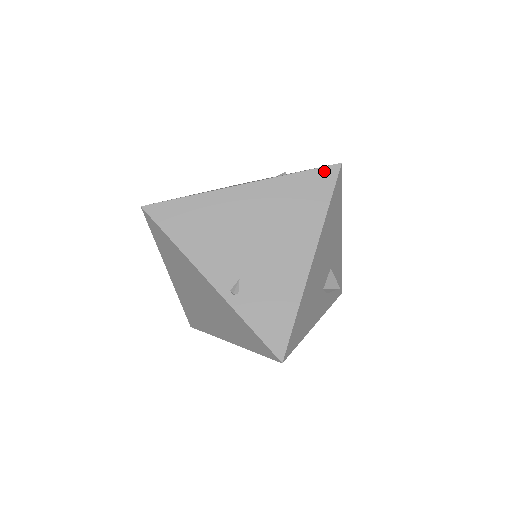
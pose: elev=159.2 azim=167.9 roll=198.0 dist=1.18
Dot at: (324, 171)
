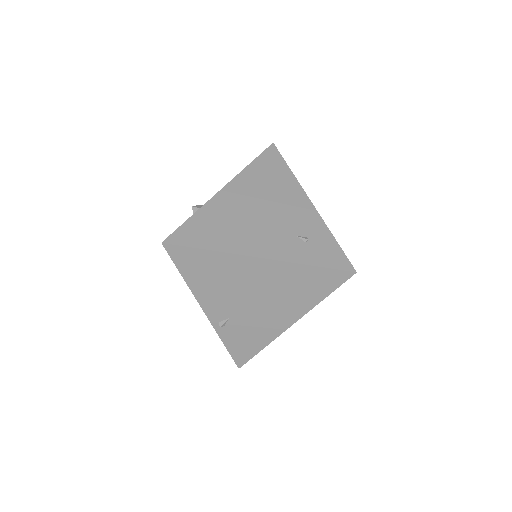
Dot at: (337, 273)
